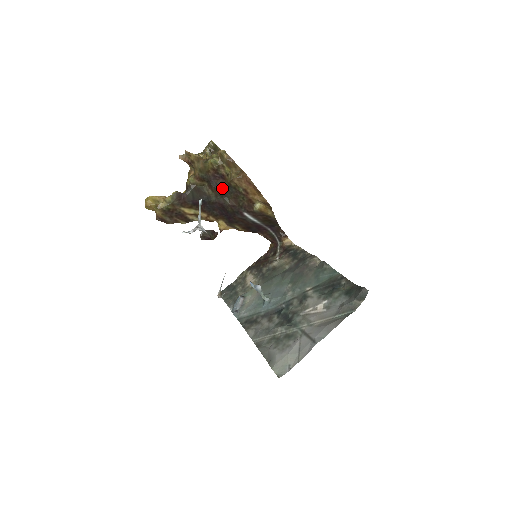
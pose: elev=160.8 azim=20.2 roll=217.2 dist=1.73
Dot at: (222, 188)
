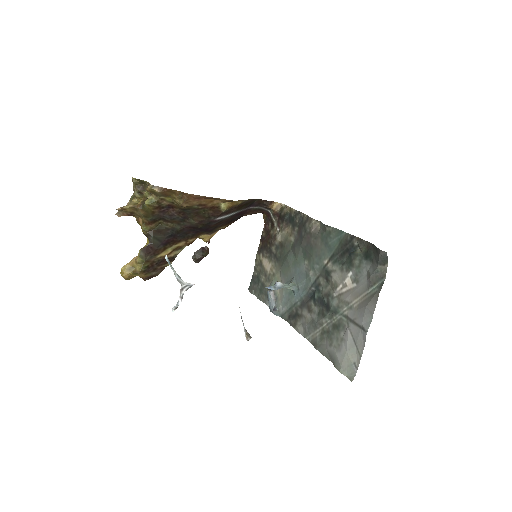
Dot at: (178, 215)
